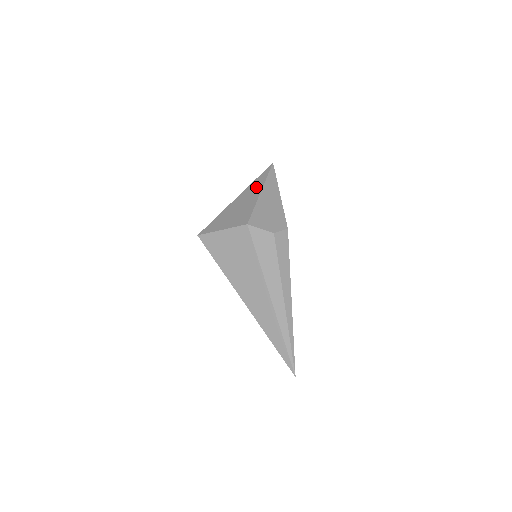
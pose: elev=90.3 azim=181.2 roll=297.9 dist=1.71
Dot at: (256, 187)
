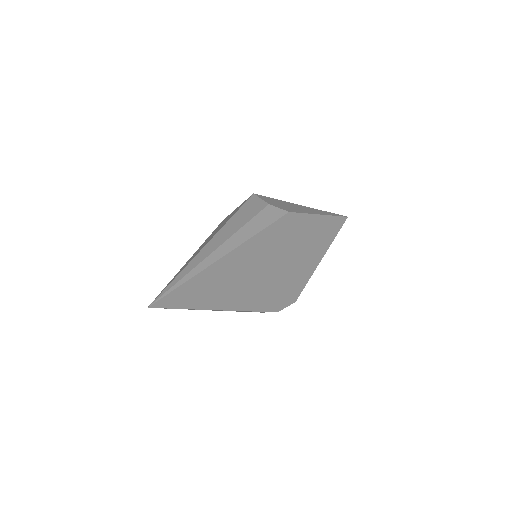
Dot at: occluded
